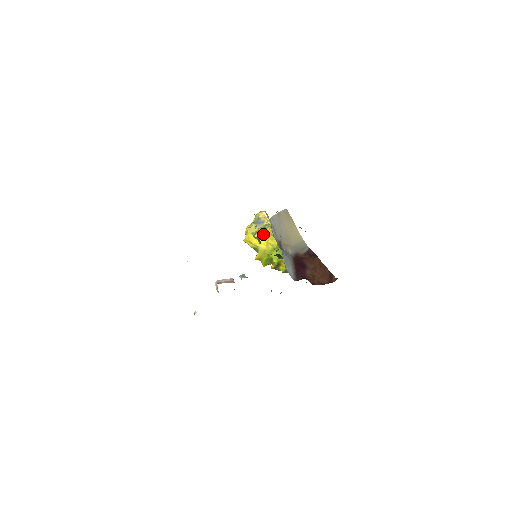
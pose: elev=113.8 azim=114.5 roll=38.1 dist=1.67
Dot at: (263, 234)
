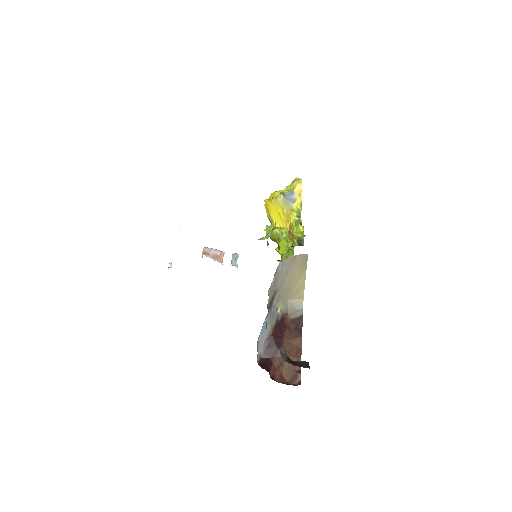
Dot at: (285, 216)
